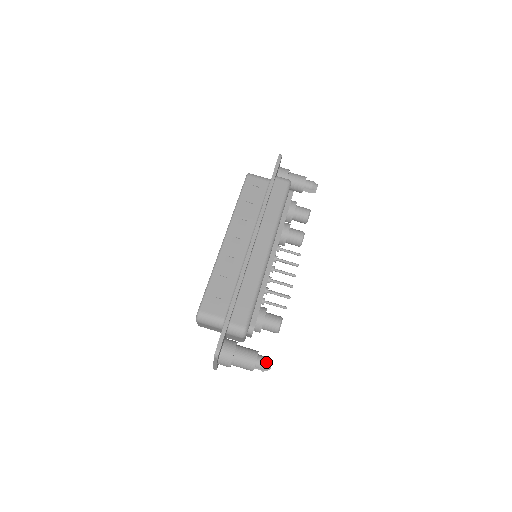
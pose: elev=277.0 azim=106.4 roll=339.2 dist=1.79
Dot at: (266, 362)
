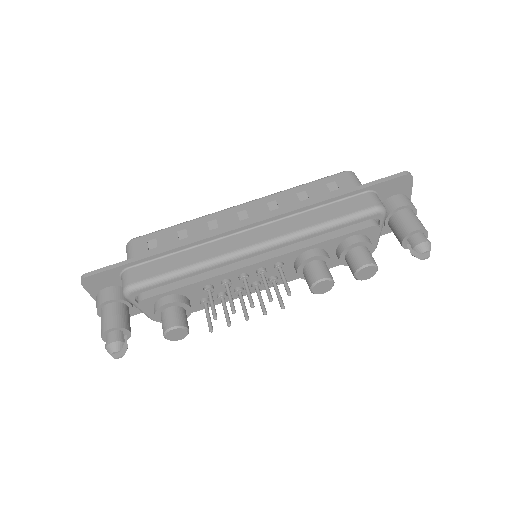
Dot at: (113, 342)
